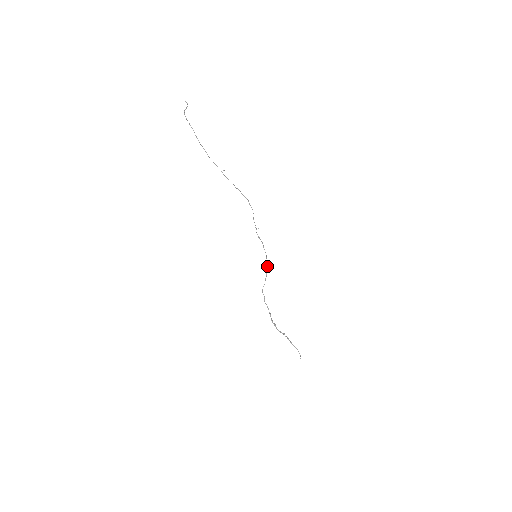
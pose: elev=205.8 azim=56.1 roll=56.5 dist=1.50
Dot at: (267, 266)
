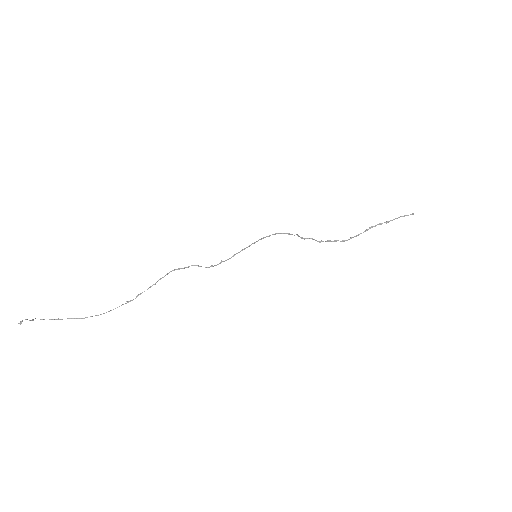
Dot at: occluded
